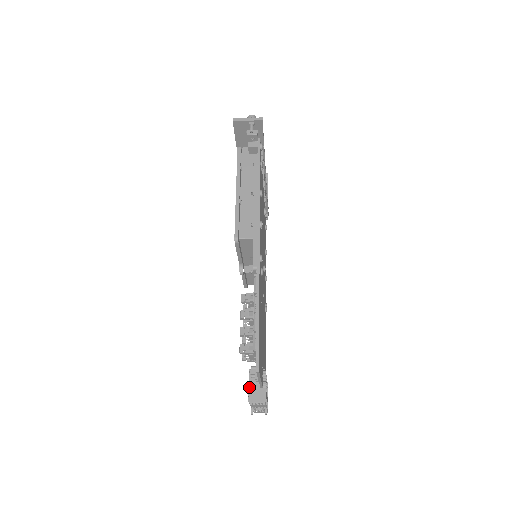
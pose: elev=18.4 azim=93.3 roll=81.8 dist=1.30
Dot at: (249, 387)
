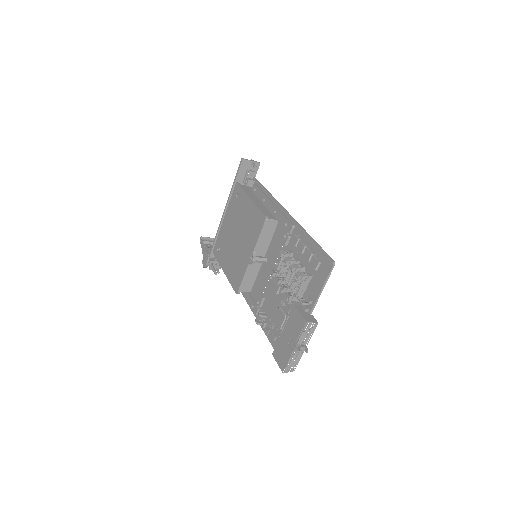
Dot at: (302, 314)
